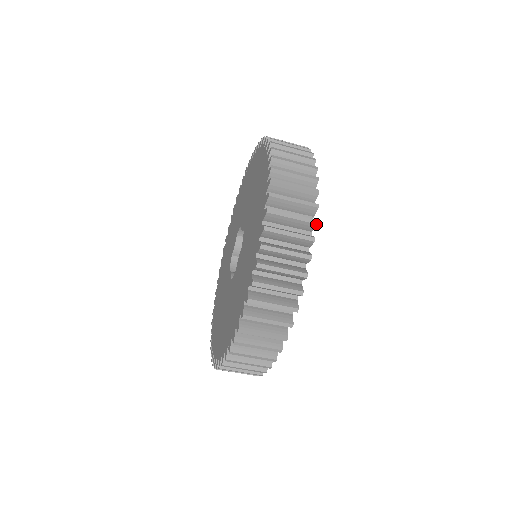
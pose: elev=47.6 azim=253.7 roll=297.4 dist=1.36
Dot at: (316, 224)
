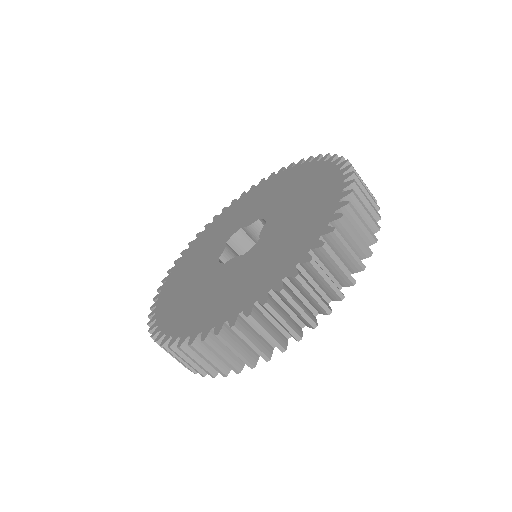
Dot at: (298, 341)
